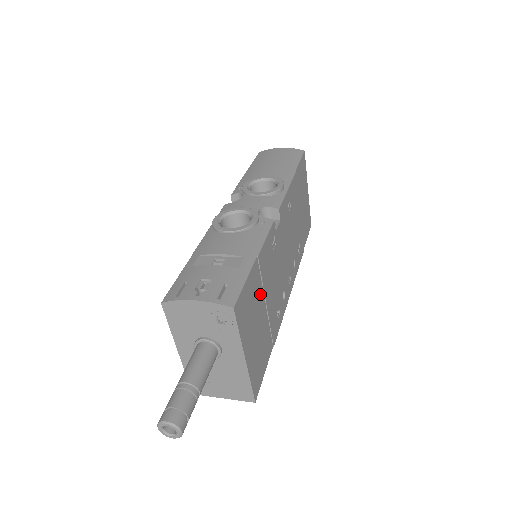
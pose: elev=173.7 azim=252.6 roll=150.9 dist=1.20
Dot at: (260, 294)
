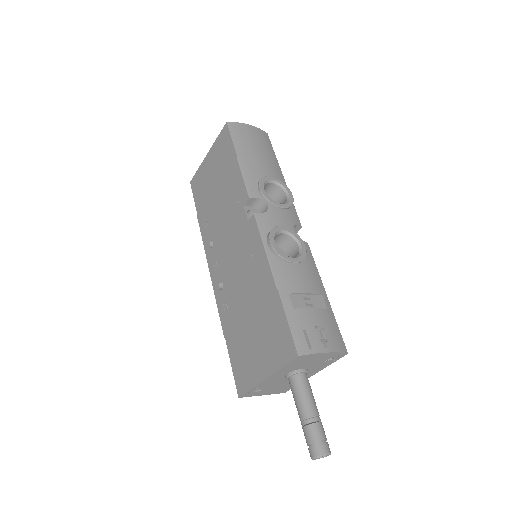
Dot at: occluded
